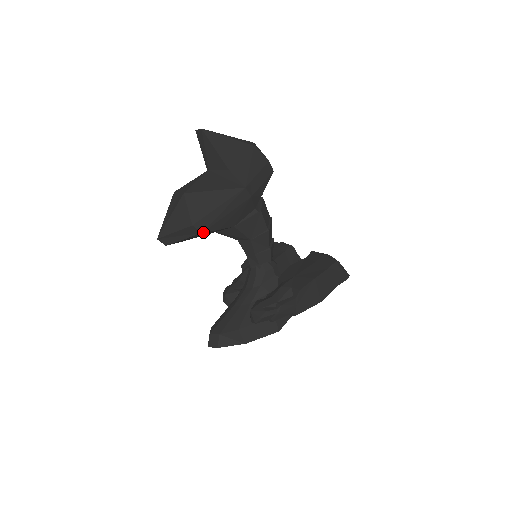
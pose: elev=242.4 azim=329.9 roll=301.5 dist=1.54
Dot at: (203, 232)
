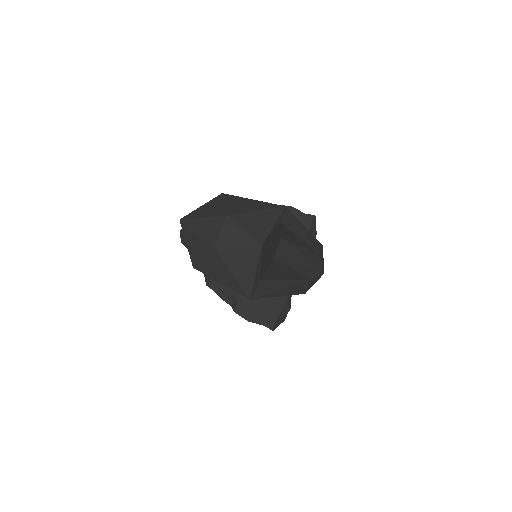
Dot at: occluded
